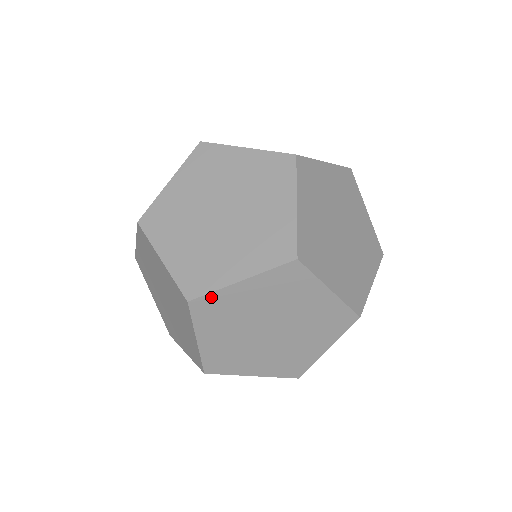
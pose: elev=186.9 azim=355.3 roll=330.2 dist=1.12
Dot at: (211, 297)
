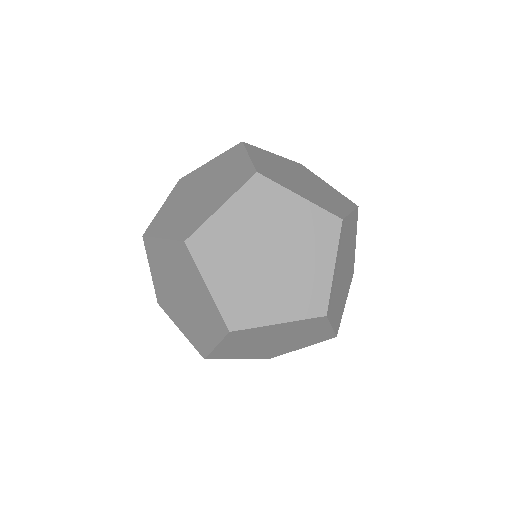
Dot at: (249, 330)
